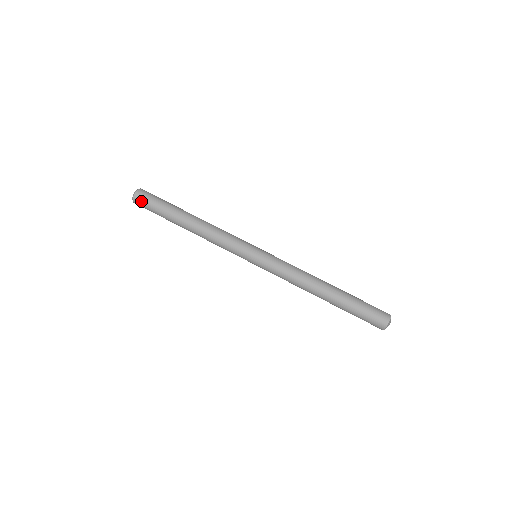
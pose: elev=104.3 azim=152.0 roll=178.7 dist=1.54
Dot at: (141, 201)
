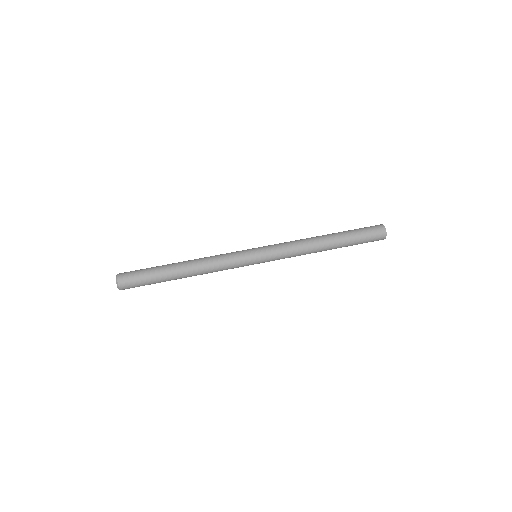
Dot at: (128, 284)
